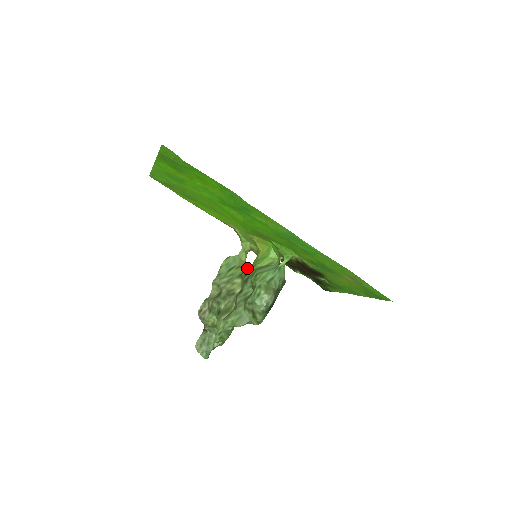
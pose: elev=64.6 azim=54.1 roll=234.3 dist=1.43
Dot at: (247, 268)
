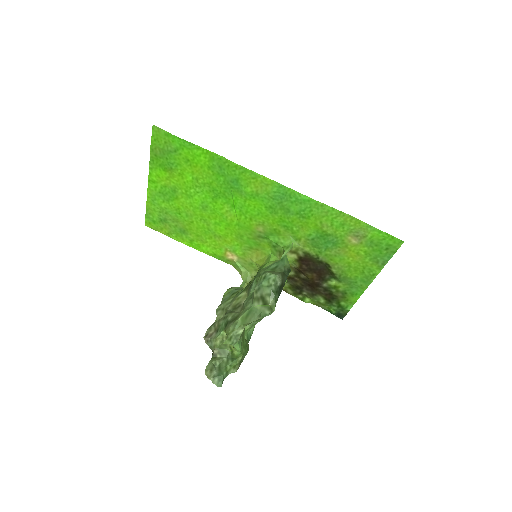
Dot at: (250, 281)
